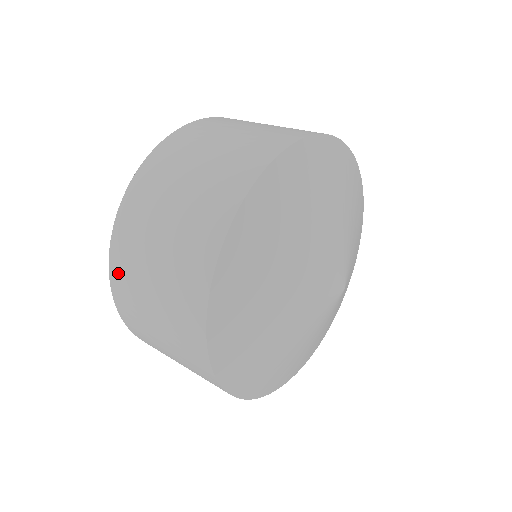
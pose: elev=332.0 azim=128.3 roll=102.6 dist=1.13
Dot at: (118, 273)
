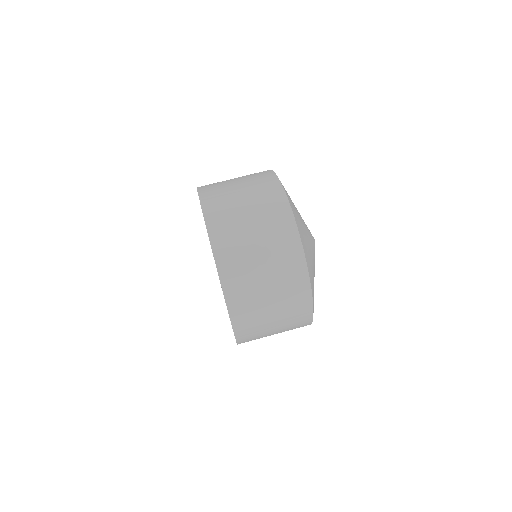
Dot at: occluded
